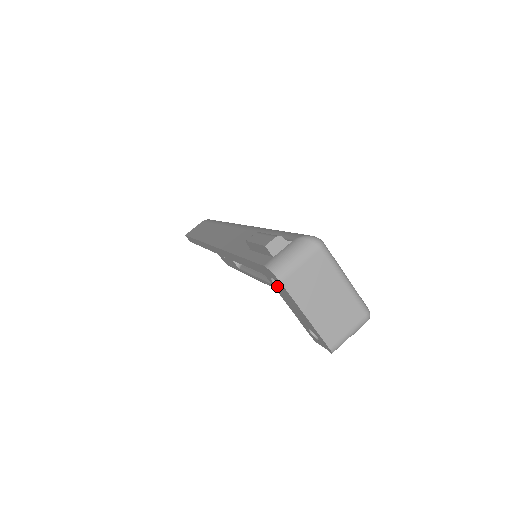
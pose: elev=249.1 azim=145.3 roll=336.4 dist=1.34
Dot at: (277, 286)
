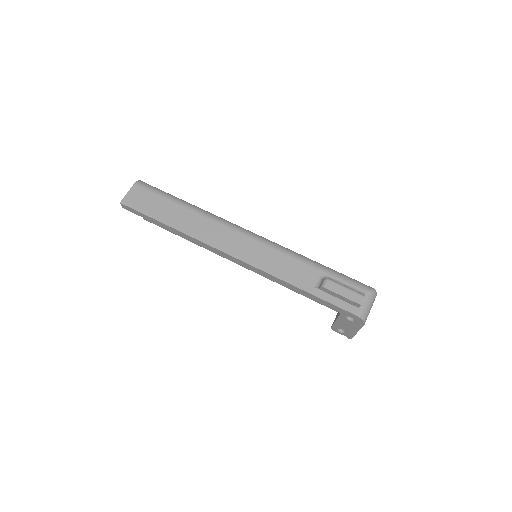
Dot at: (347, 318)
